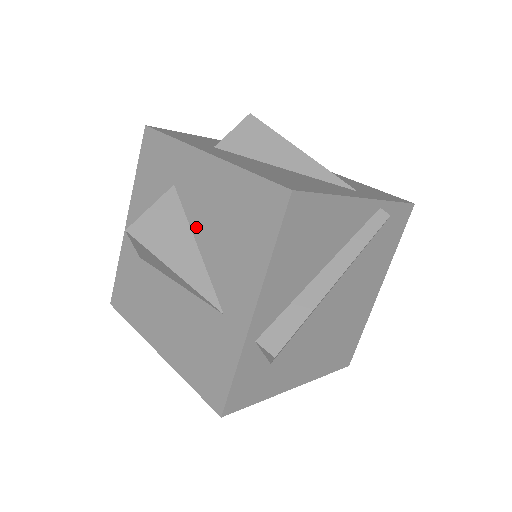
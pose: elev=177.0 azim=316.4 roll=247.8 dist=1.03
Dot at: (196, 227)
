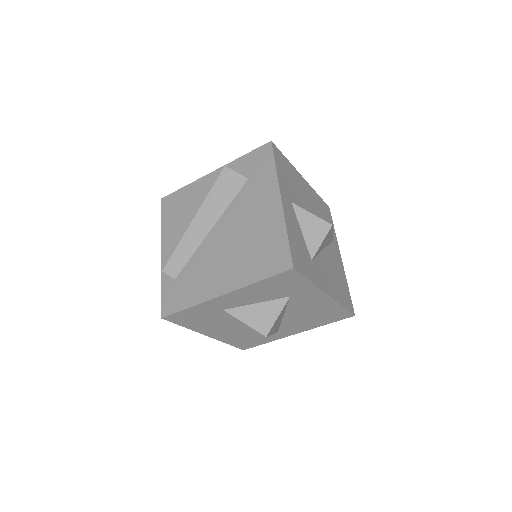
Dot at: (290, 312)
